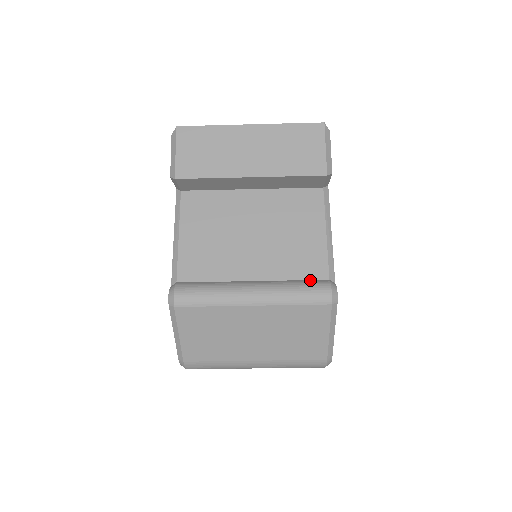
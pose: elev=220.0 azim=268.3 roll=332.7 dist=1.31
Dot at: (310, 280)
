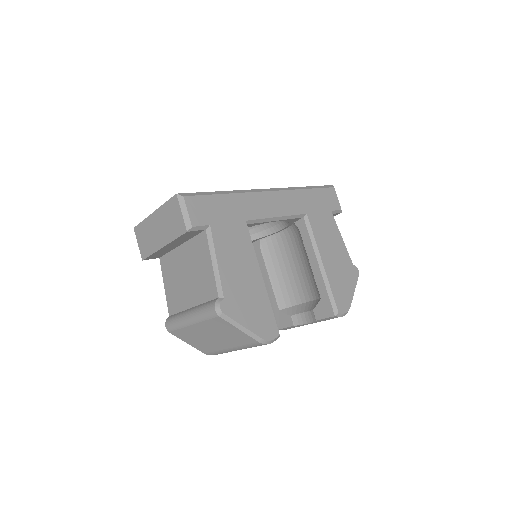
Dot at: (211, 301)
